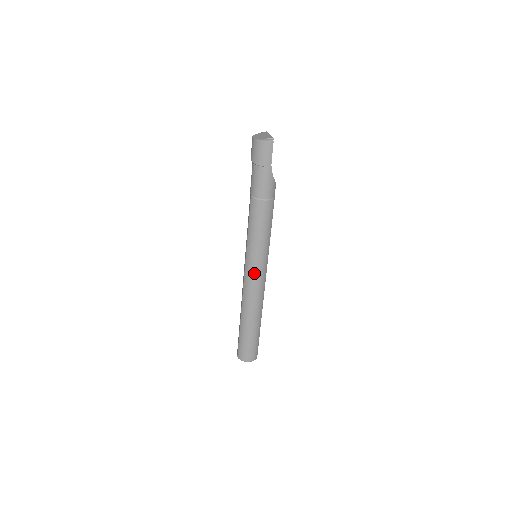
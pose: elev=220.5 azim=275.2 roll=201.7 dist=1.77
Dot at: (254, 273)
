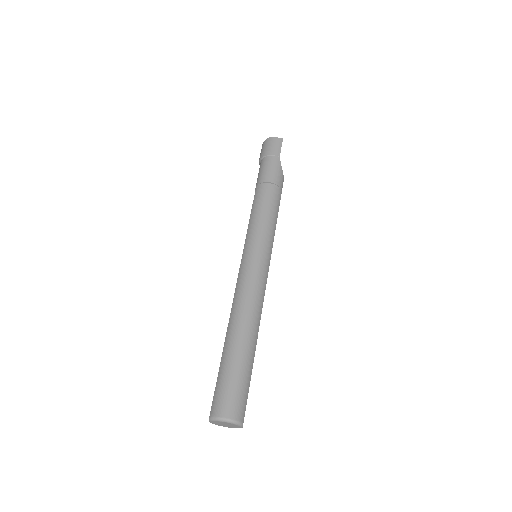
Dot at: (253, 262)
